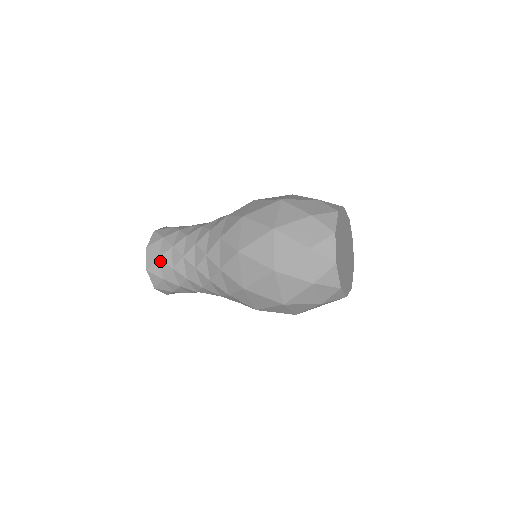
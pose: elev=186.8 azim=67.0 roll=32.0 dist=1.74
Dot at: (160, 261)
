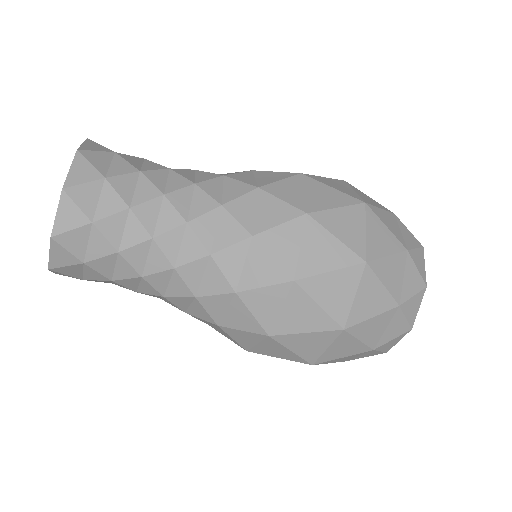
Dot at: (115, 156)
